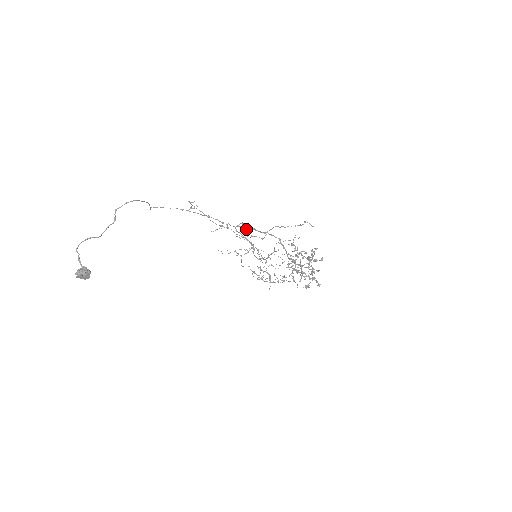
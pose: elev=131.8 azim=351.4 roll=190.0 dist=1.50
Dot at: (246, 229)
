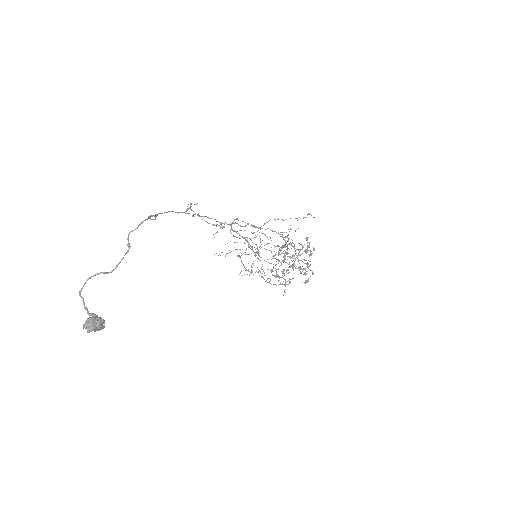
Dot at: (243, 226)
